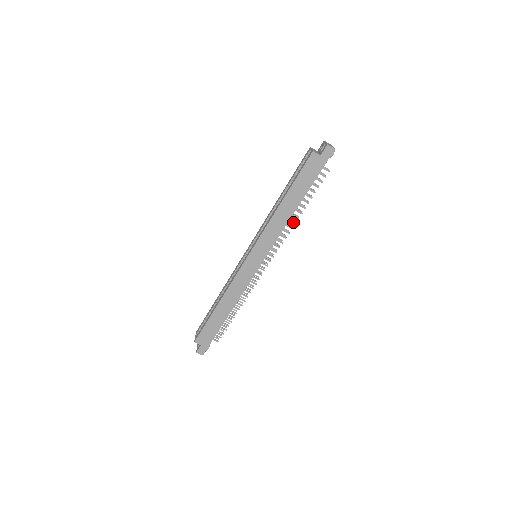
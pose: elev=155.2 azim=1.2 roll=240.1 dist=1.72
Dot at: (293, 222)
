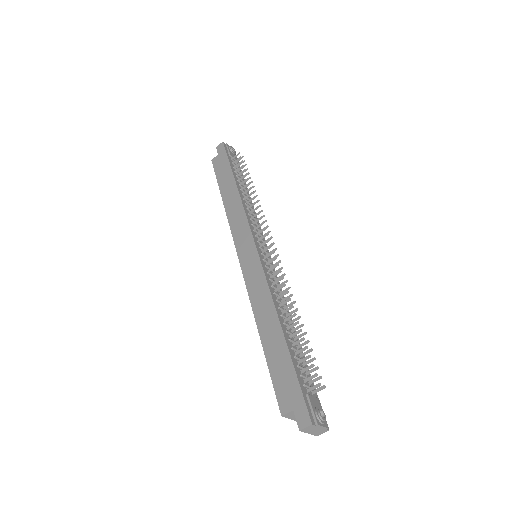
Dot at: (252, 199)
